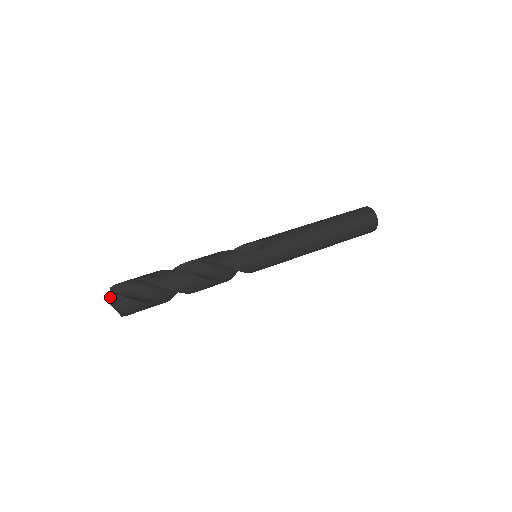
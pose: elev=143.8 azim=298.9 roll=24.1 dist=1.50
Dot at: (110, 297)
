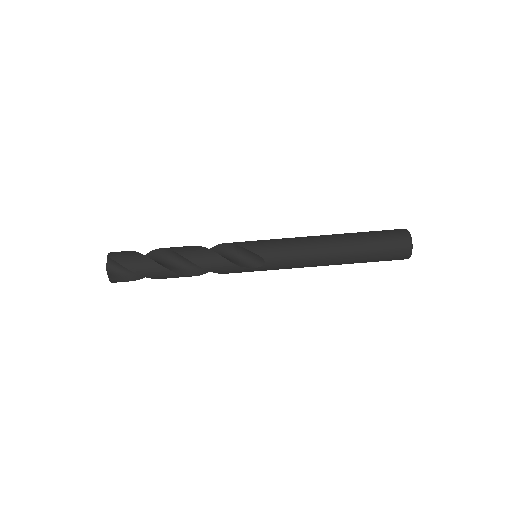
Dot at: (106, 264)
